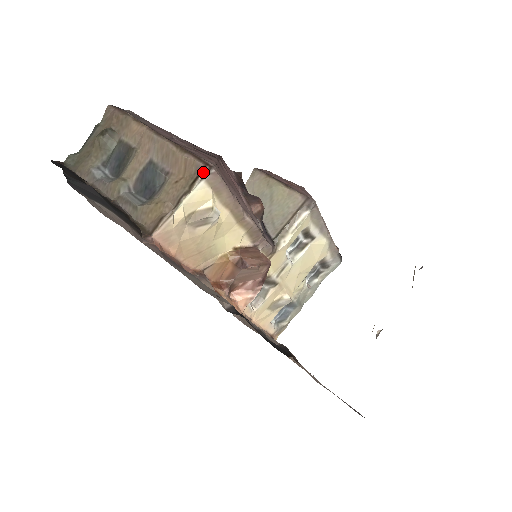
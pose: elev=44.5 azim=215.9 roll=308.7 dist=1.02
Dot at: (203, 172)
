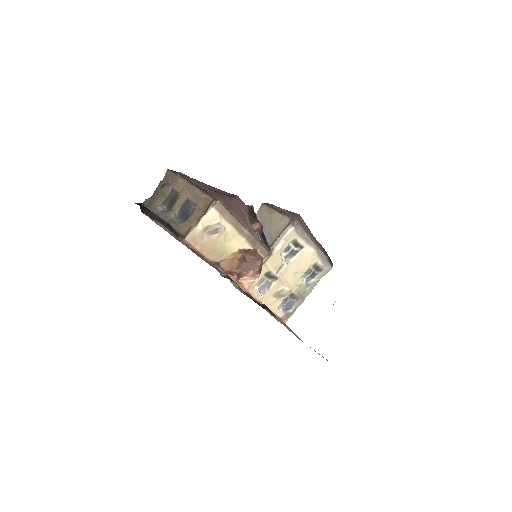
Dot at: (212, 203)
